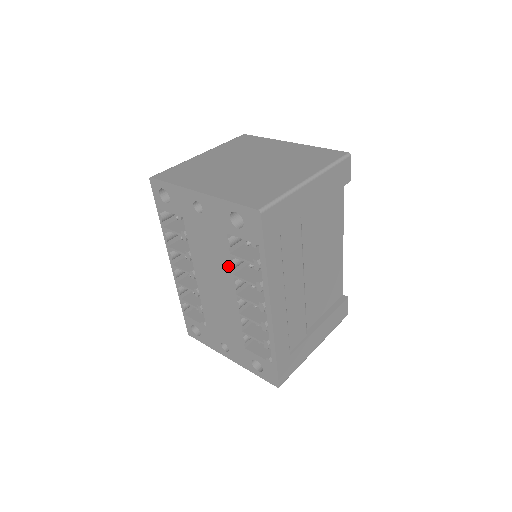
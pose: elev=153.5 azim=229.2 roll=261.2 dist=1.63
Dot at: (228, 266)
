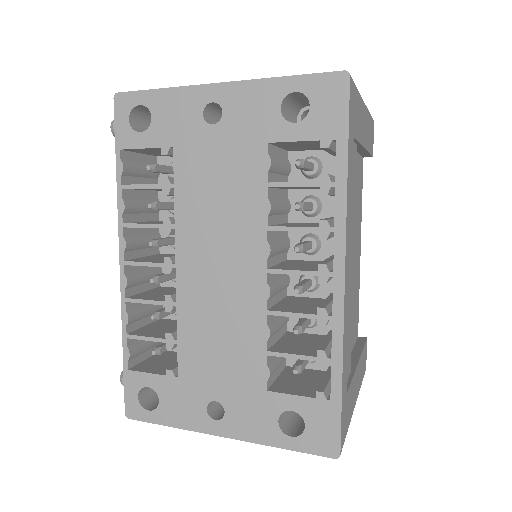
Dot at: (259, 211)
